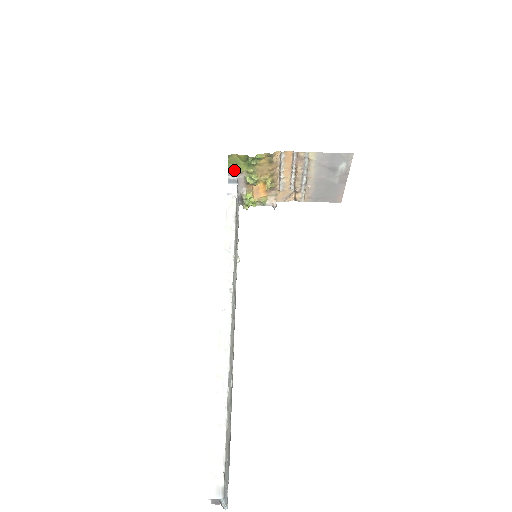
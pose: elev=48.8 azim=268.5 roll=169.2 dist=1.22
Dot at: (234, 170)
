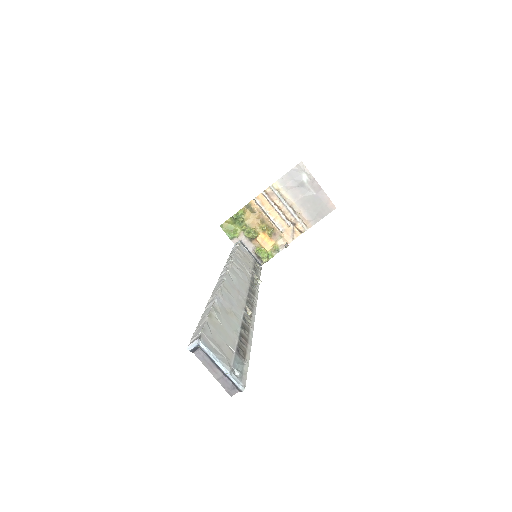
Dot at: (233, 235)
